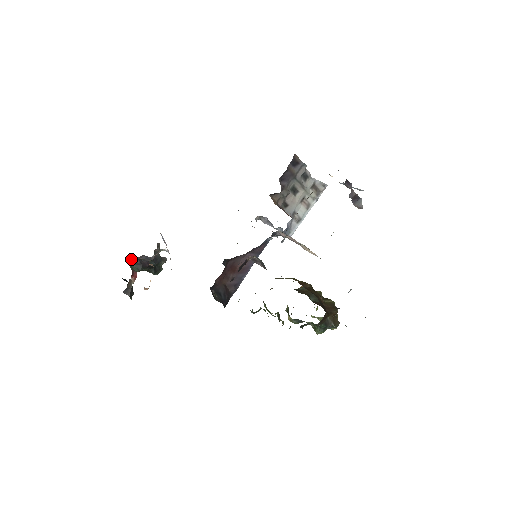
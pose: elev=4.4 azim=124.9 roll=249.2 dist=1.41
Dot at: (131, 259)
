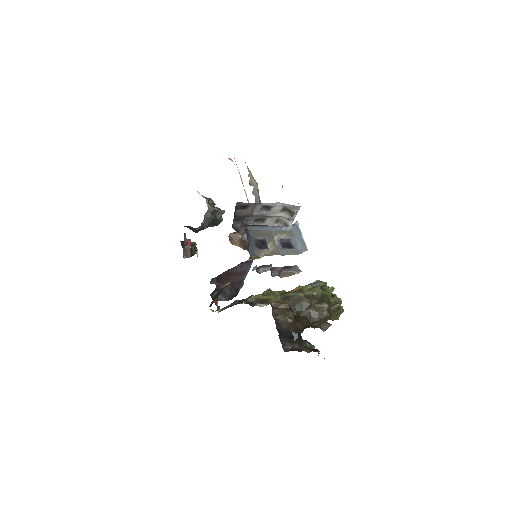
Dot at: (187, 226)
